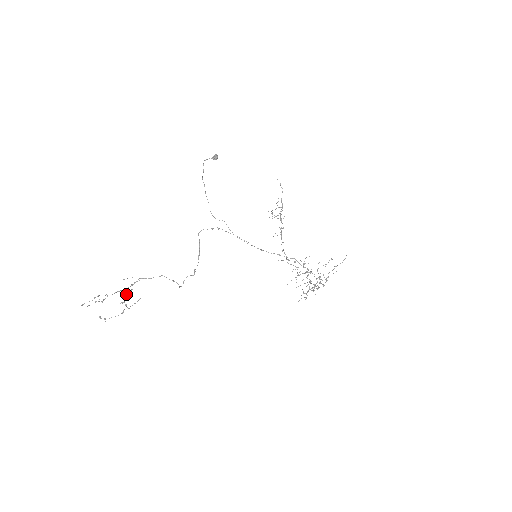
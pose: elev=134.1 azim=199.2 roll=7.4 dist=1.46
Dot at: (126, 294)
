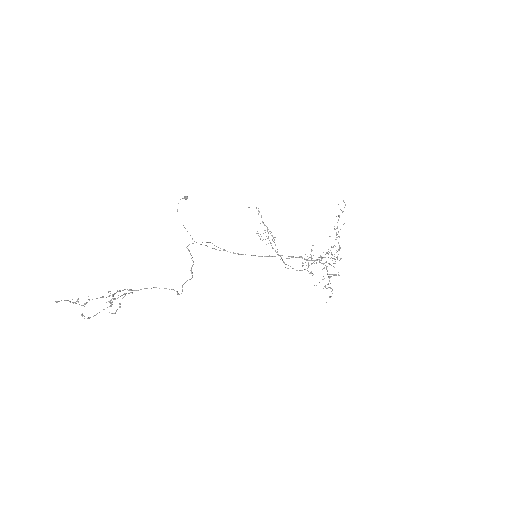
Dot at: (114, 313)
